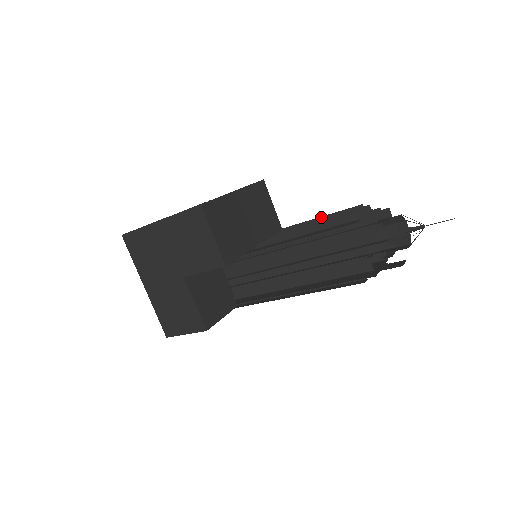
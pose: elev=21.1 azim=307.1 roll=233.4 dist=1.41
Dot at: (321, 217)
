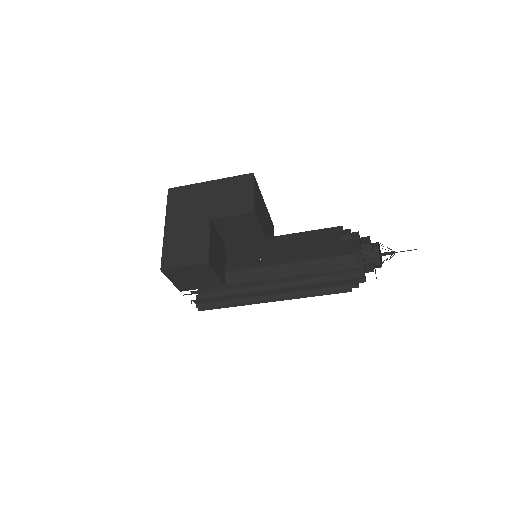
Dot at: occluded
